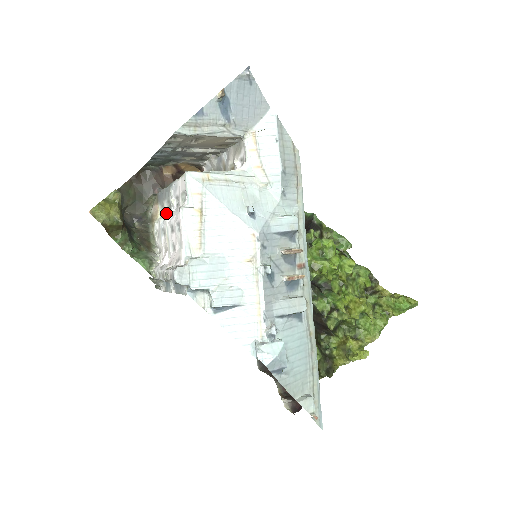
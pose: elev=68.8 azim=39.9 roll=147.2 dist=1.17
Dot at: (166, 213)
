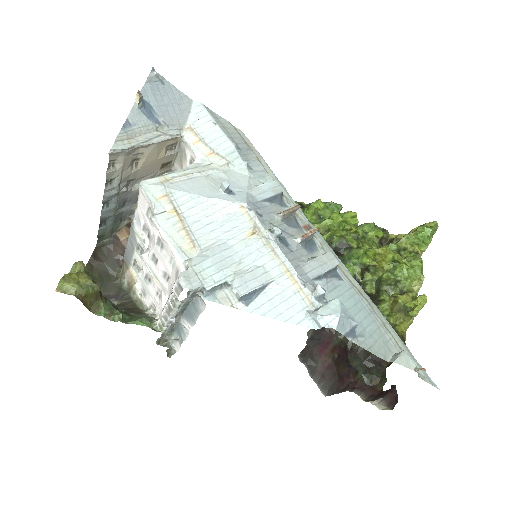
Dot at: (141, 262)
